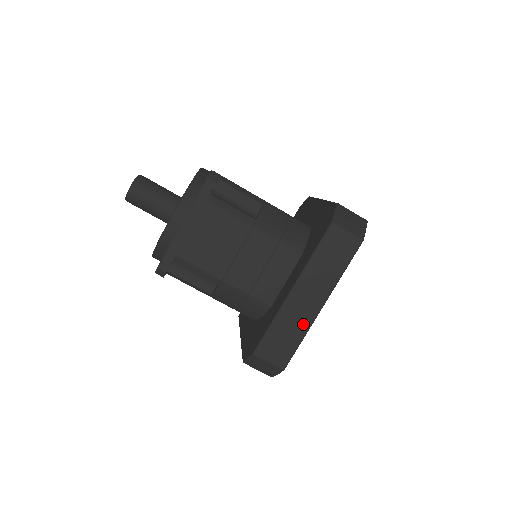
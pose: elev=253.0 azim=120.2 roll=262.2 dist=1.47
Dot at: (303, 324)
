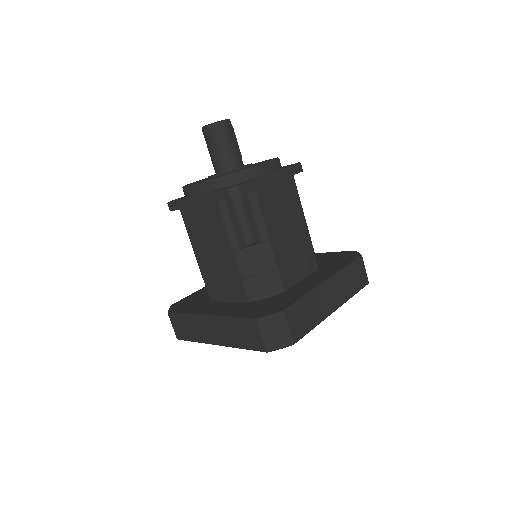
Dot at: (201, 337)
